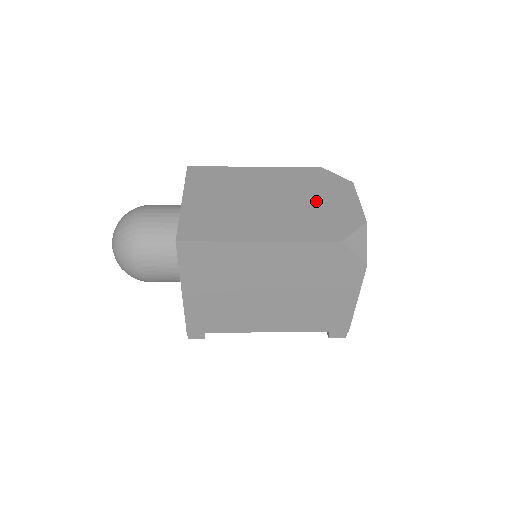
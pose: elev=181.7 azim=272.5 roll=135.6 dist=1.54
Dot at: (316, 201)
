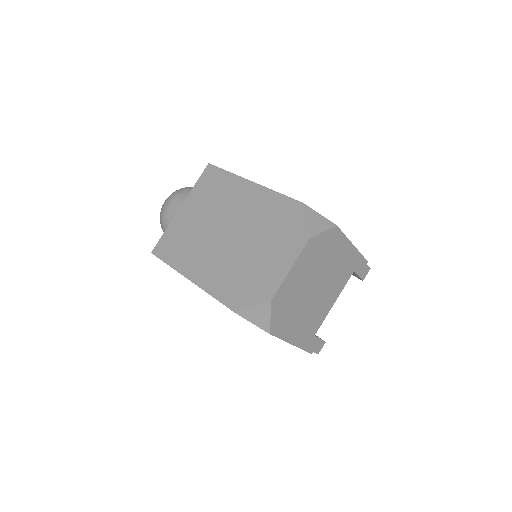
Dot at: (257, 252)
